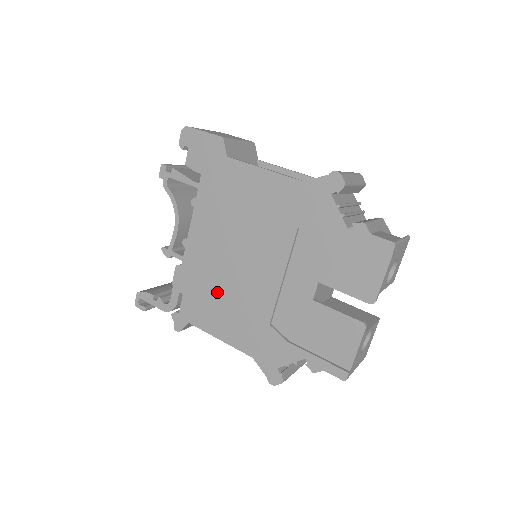
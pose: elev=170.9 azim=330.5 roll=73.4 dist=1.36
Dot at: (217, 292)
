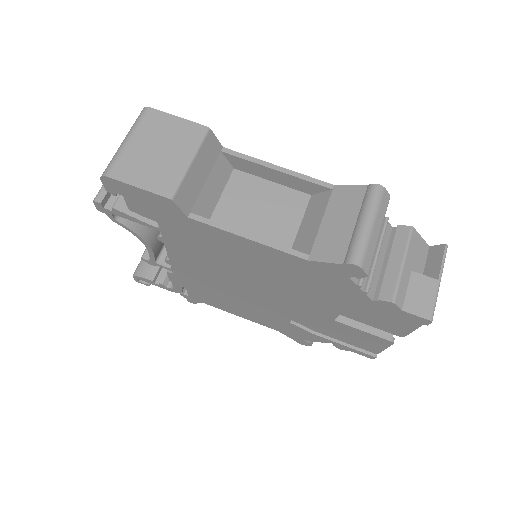
Dot at: (224, 296)
